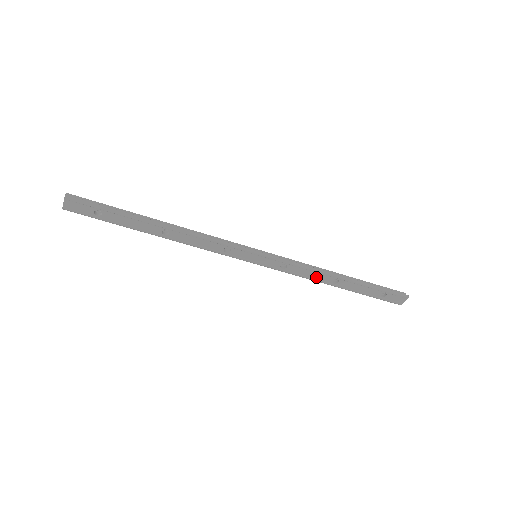
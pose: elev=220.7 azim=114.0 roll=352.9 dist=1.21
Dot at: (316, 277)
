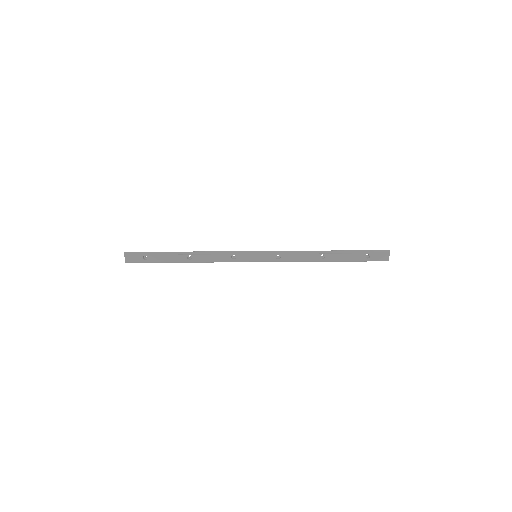
Dot at: (306, 258)
